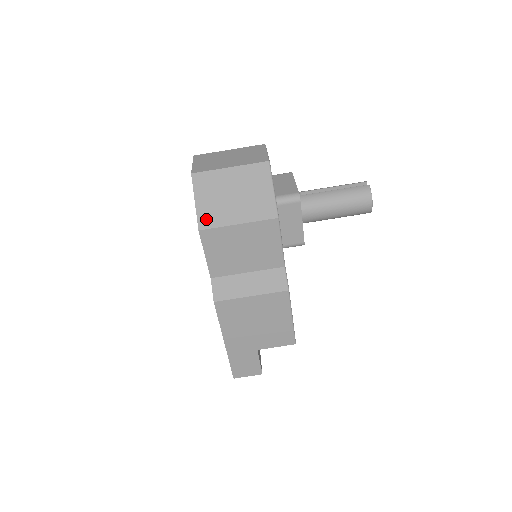
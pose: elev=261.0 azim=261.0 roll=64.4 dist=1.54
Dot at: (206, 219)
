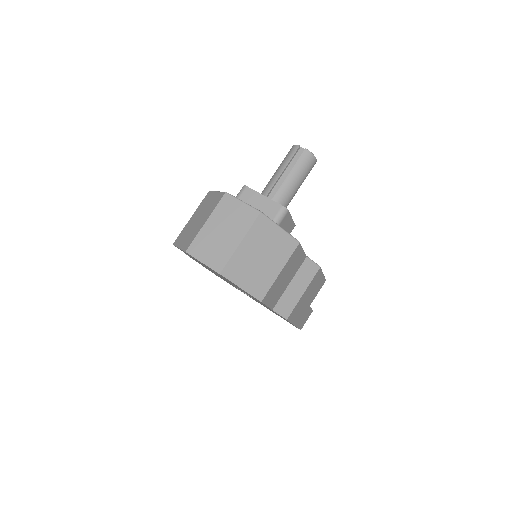
Dot at: (259, 291)
